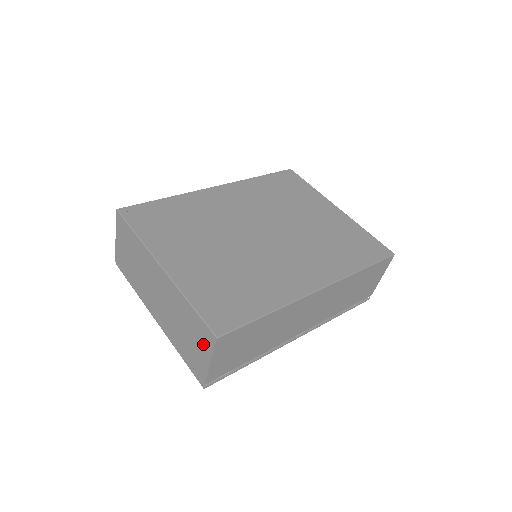
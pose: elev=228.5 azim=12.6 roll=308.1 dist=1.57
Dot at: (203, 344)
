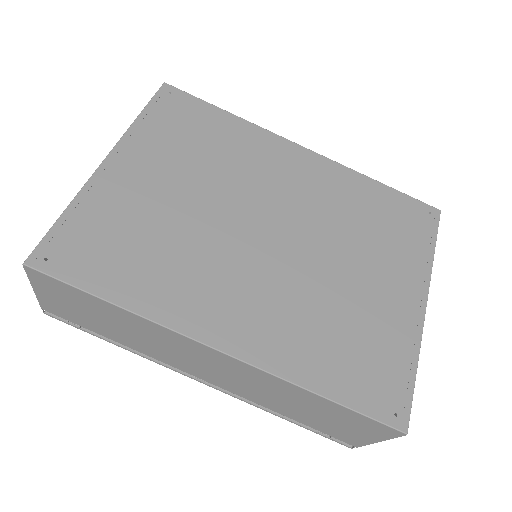
Dot at: occluded
